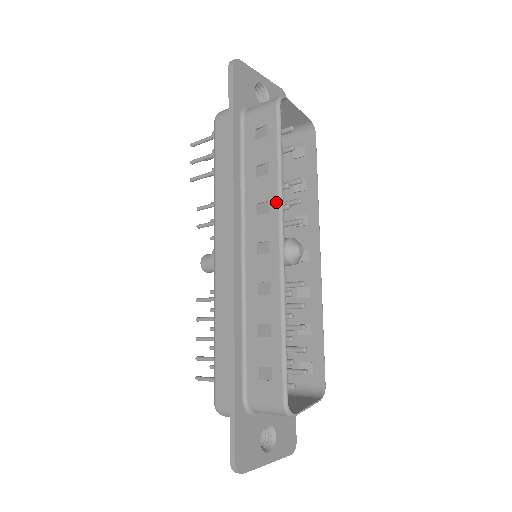
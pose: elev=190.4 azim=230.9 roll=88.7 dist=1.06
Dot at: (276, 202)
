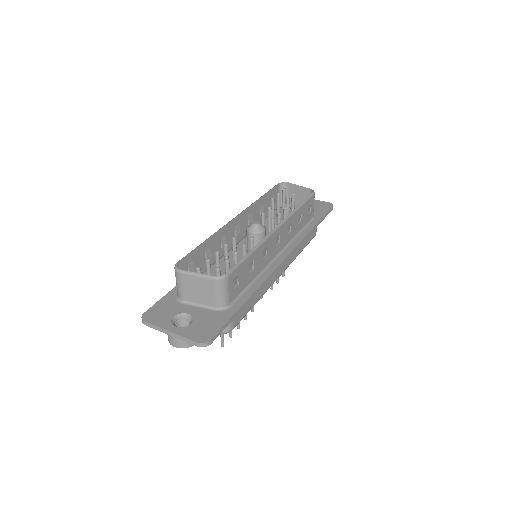
Dot at: (249, 208)
